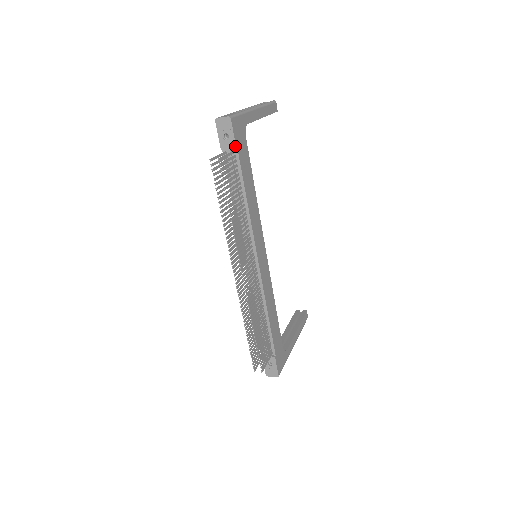
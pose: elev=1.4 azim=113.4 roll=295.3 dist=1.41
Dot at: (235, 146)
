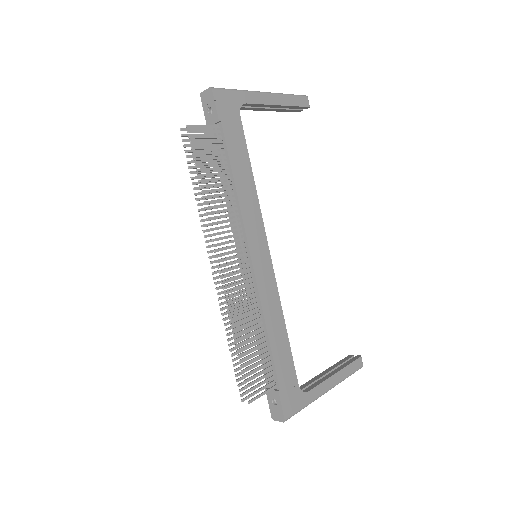
Dot at: (218, 119)
